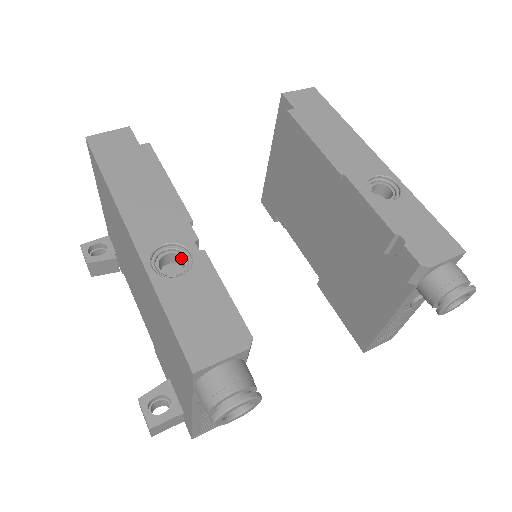
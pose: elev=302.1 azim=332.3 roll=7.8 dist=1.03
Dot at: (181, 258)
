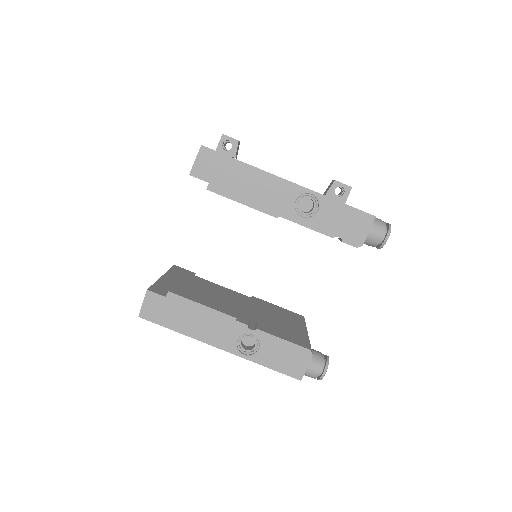
Dot at: (248, 336)
